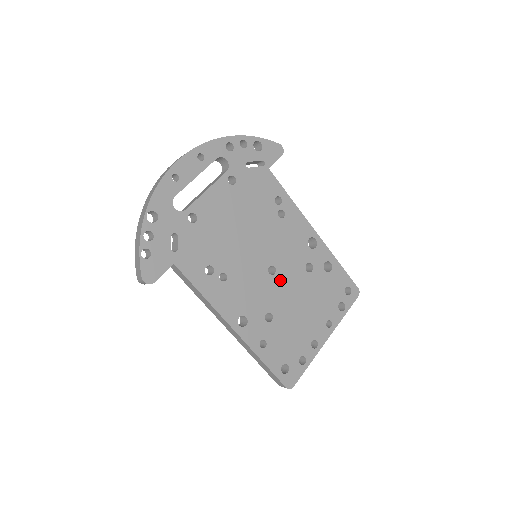
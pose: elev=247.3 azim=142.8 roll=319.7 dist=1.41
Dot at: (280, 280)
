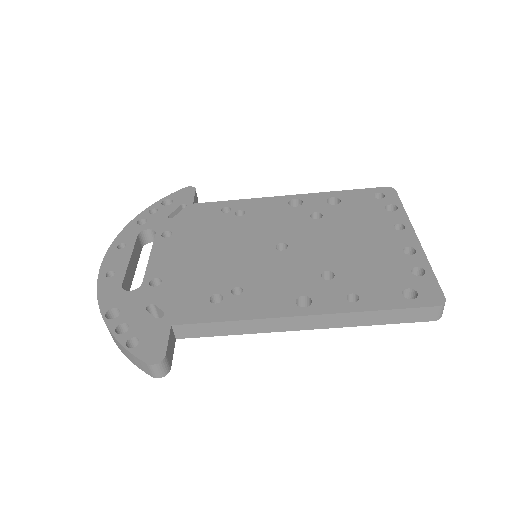
Dot at: (300, 245)
